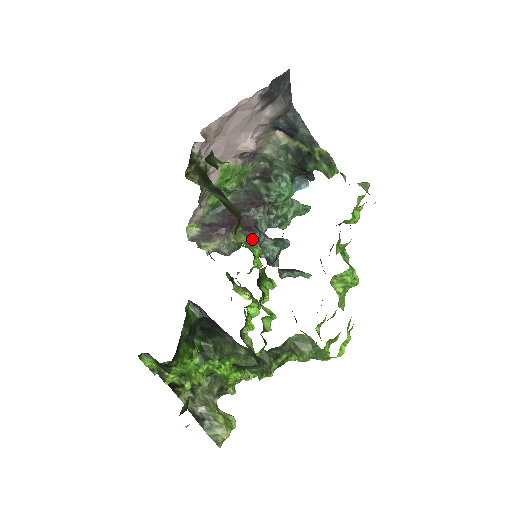
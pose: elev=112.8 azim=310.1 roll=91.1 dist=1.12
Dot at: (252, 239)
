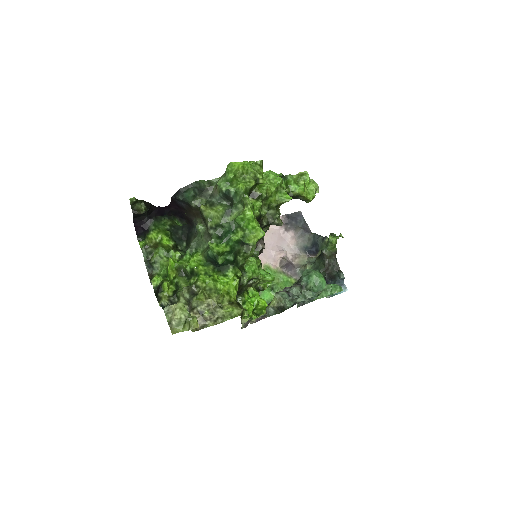
Dot at: (279, 294)
